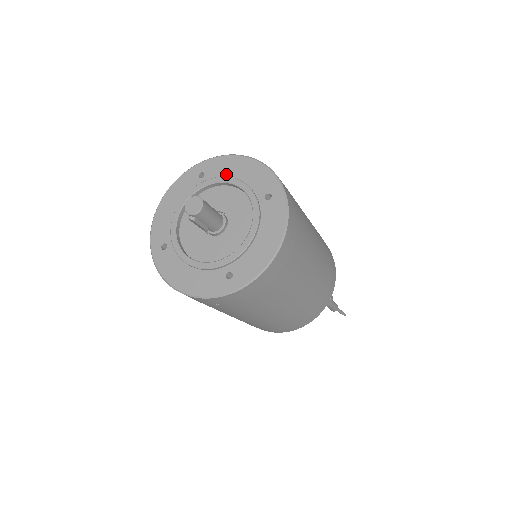
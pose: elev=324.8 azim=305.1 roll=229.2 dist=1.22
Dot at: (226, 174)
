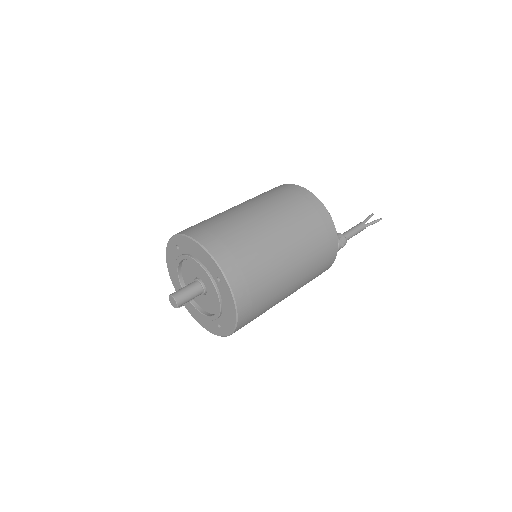
Dot at: (190, 252)
